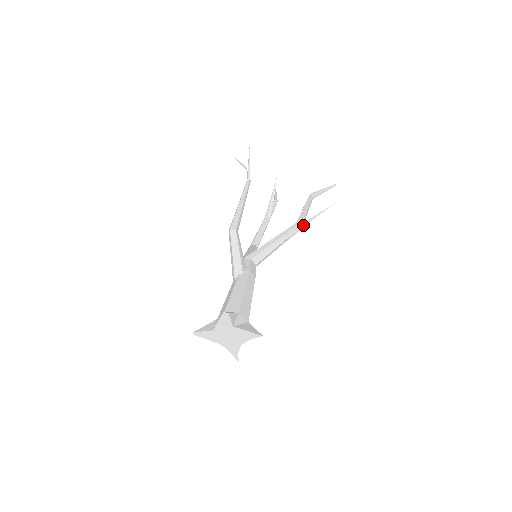
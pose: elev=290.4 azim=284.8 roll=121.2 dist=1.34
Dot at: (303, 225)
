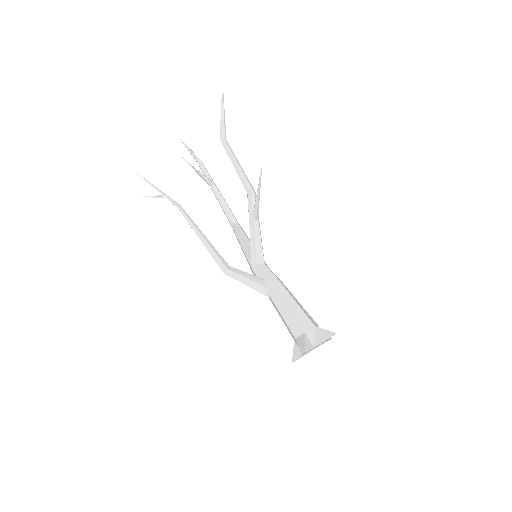
Dot at: (258, 200)
